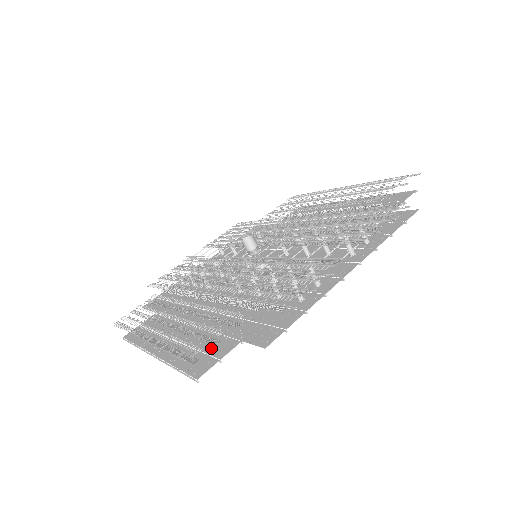
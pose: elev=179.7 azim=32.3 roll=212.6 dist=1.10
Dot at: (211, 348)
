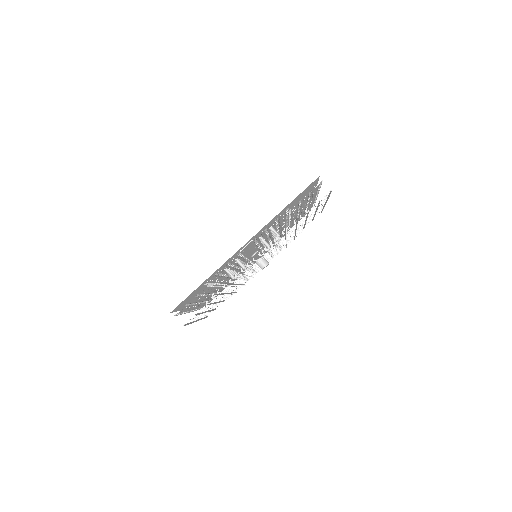
Dot at: occluded
